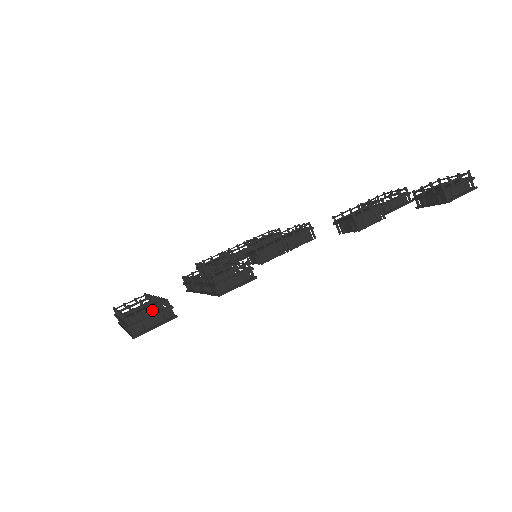
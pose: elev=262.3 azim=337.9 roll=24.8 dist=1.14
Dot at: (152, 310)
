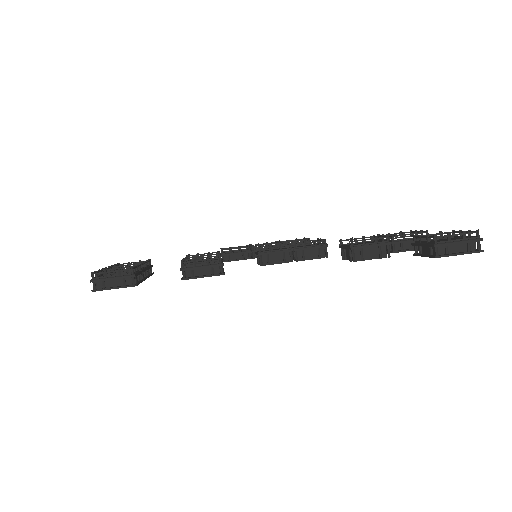
Dot at: occluded
